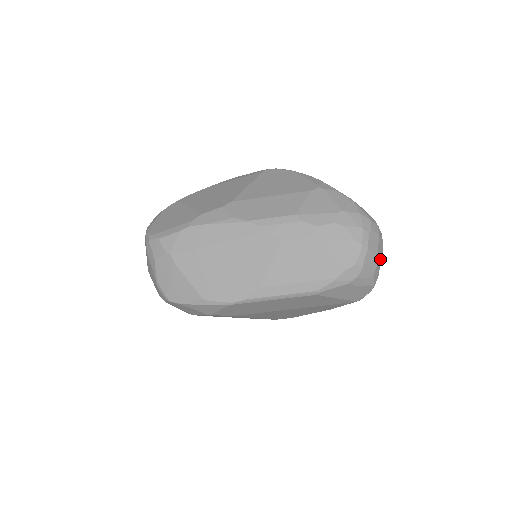
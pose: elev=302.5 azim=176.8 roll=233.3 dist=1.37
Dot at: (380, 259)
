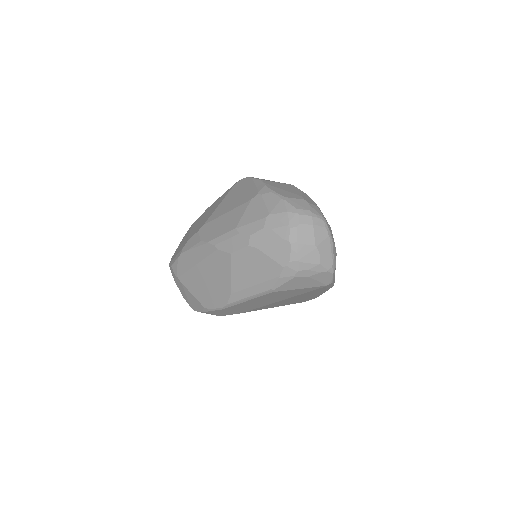
Dot at: (327, 245)
